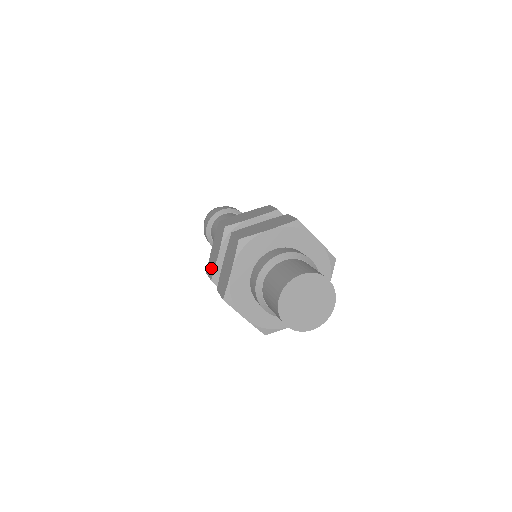
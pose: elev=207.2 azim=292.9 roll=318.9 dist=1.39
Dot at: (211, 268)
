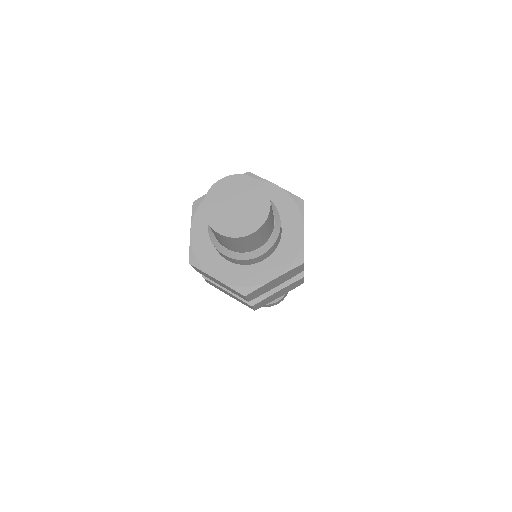
Dot at: occluded
